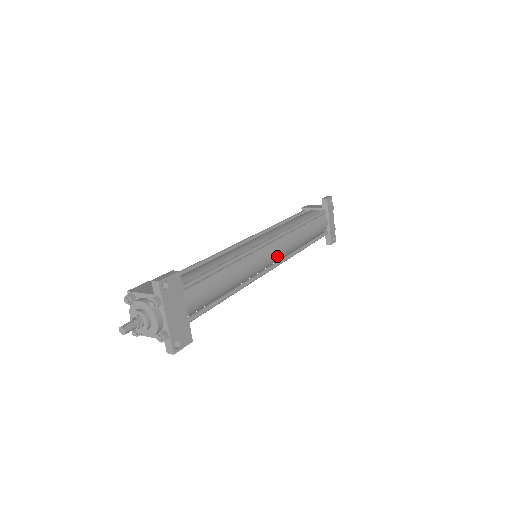
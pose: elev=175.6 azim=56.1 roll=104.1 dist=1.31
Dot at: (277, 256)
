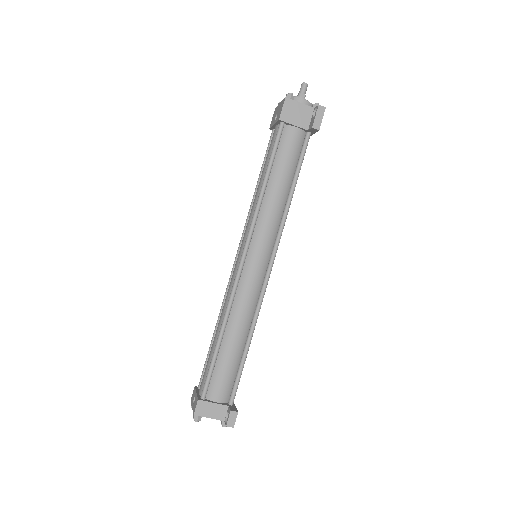
Dot at: occluded
